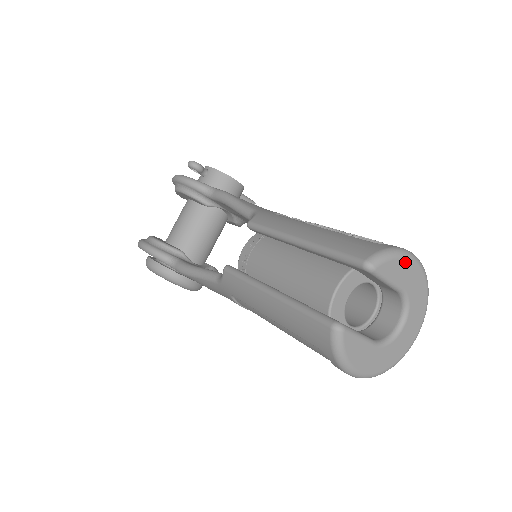
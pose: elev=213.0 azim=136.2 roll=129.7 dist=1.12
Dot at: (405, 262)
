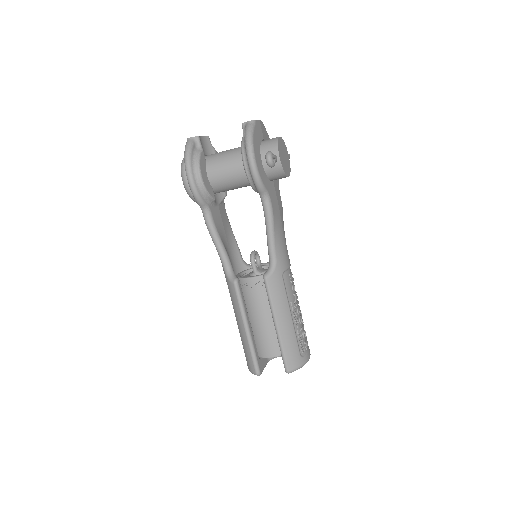
Dot at: occluded
